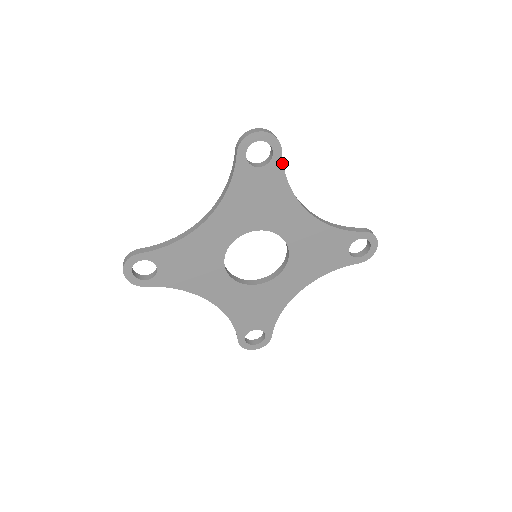
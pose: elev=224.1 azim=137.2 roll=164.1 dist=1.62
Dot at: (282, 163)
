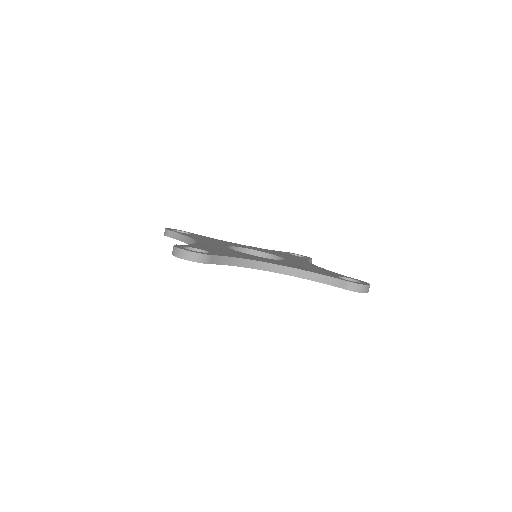
Dot at: (219, 264)
